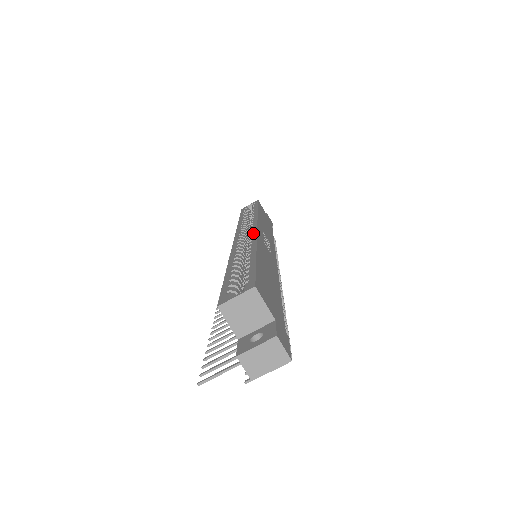
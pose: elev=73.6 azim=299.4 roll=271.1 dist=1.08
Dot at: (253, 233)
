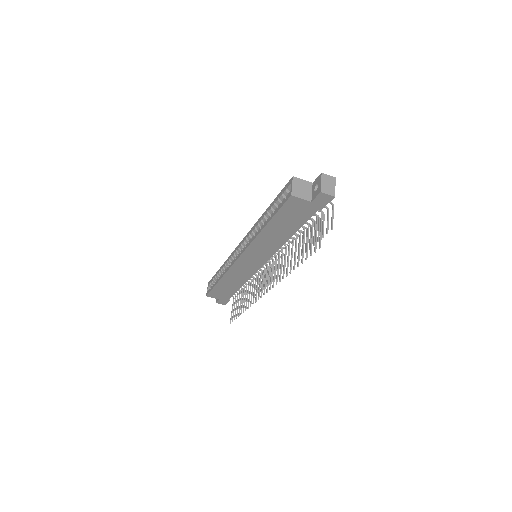
Dot at: (246, 237)
